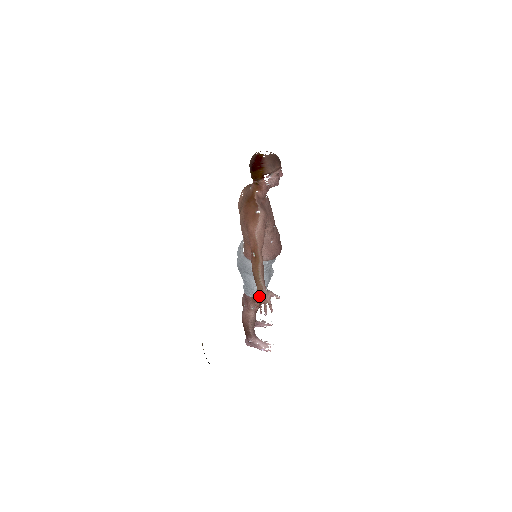
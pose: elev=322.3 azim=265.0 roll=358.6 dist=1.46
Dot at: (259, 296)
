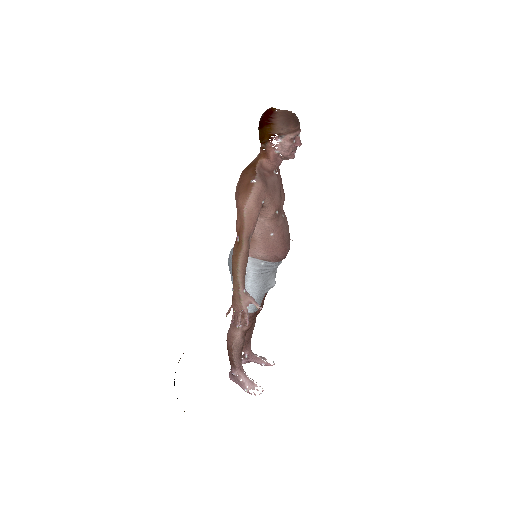
Dot at: (233, 297)
